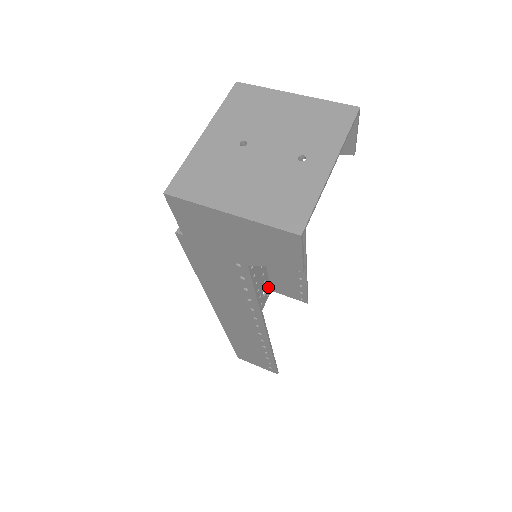
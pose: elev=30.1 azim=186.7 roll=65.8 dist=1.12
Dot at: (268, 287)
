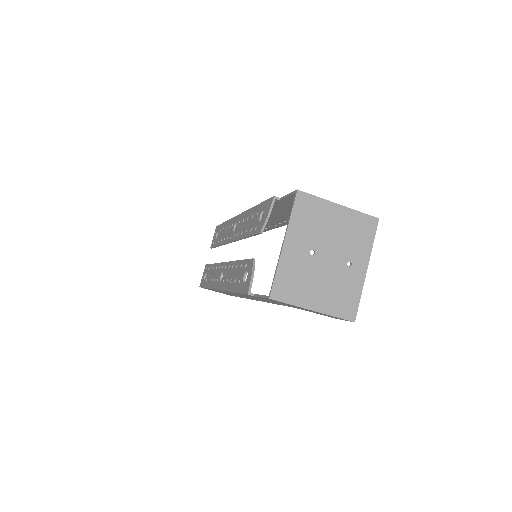
Dot at: occluded
